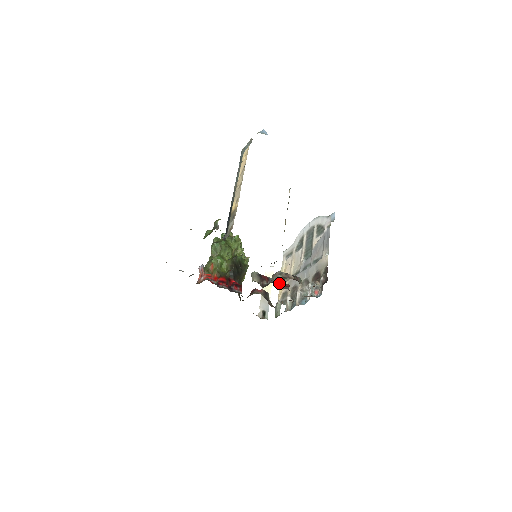
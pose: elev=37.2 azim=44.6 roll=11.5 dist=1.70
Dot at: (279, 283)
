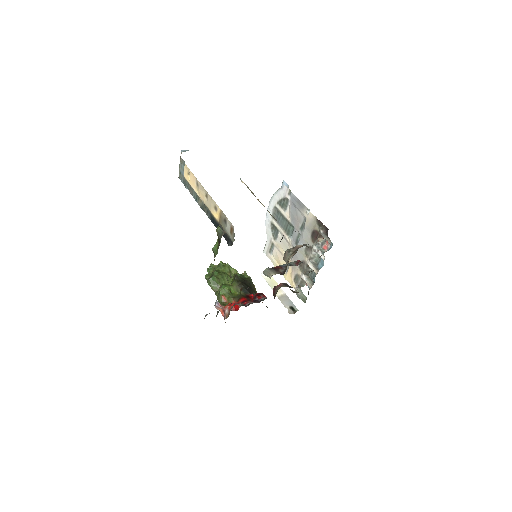
Dot at: (291, 264)
